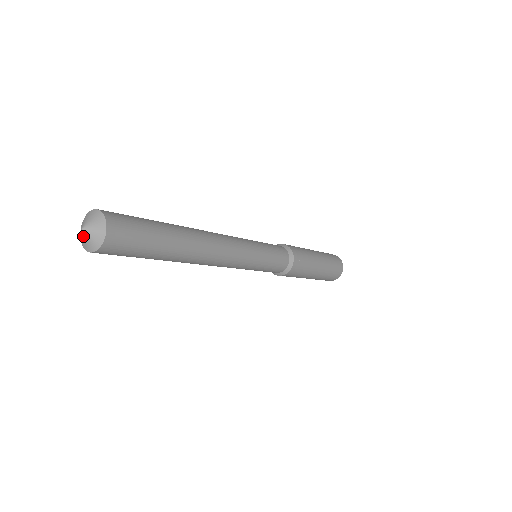
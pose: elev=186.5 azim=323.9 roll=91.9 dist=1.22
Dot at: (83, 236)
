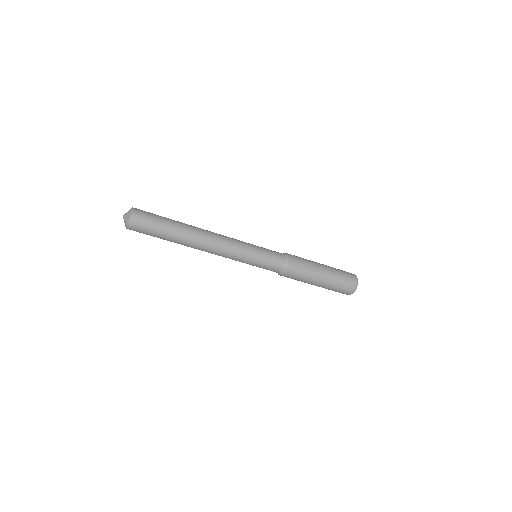
Dot at: (124, 219)
